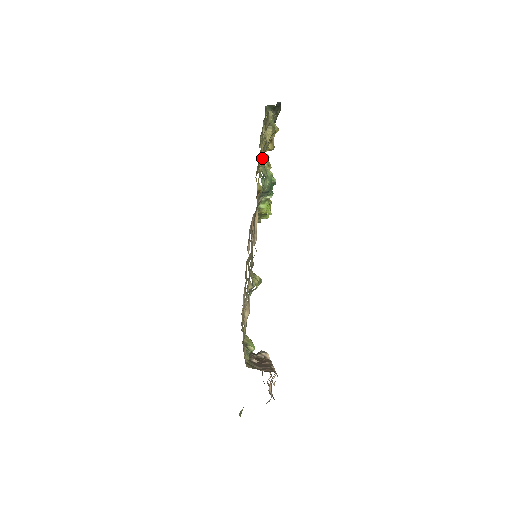
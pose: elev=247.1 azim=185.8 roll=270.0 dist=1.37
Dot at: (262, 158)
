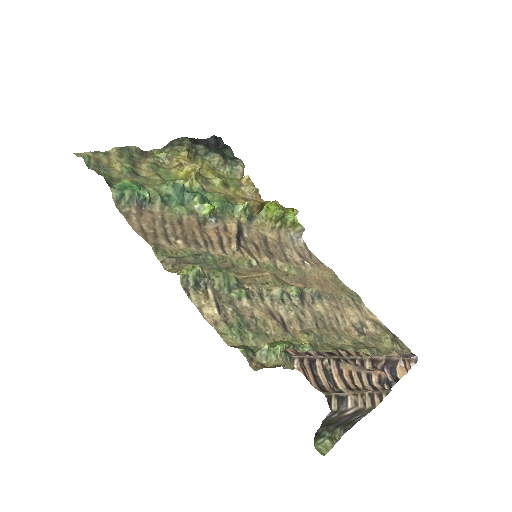
Dot at: occluded
